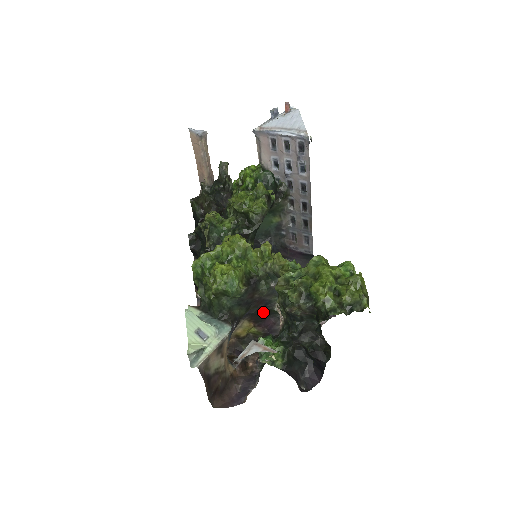
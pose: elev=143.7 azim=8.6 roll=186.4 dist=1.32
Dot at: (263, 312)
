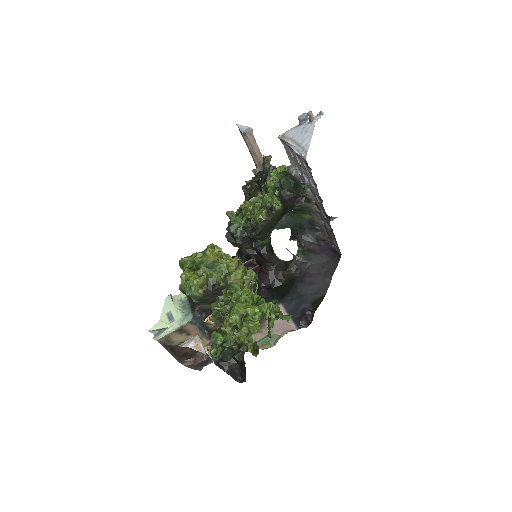
Dot at: occluded
